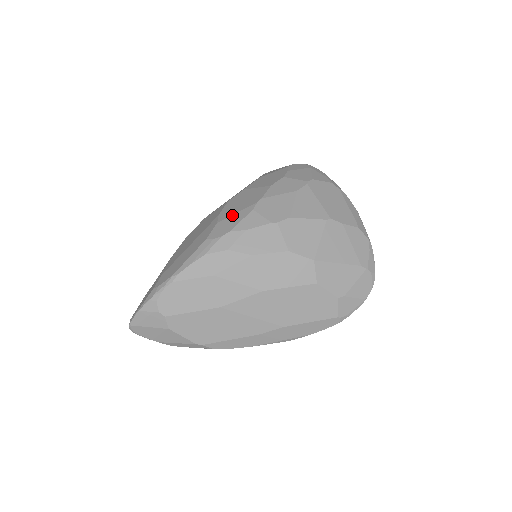
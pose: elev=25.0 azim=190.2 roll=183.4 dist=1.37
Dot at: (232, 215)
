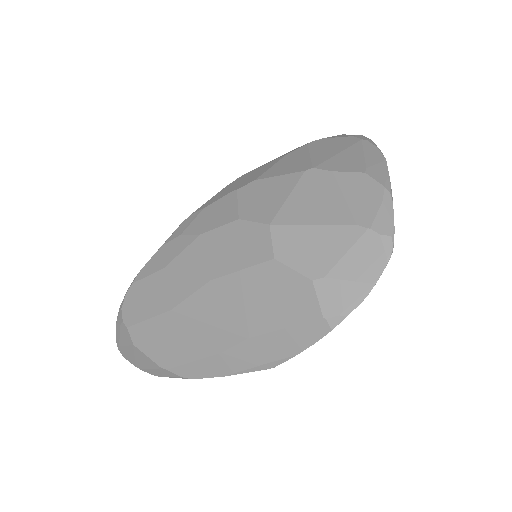
Dot at: occluded
